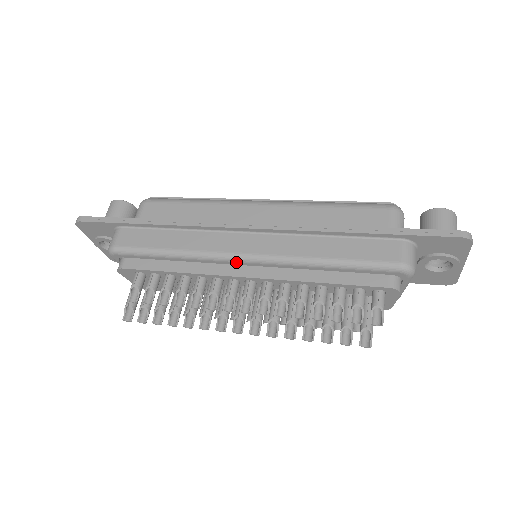
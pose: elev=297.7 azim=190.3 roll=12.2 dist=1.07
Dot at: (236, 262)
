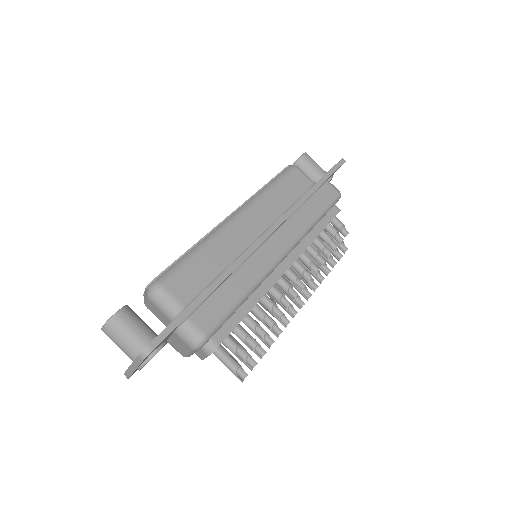
Dot at: occluded
